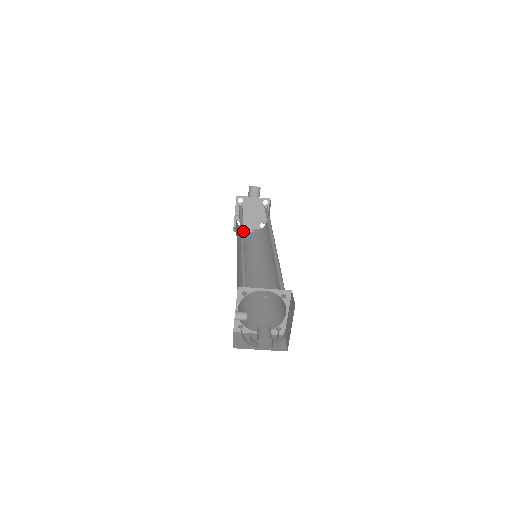
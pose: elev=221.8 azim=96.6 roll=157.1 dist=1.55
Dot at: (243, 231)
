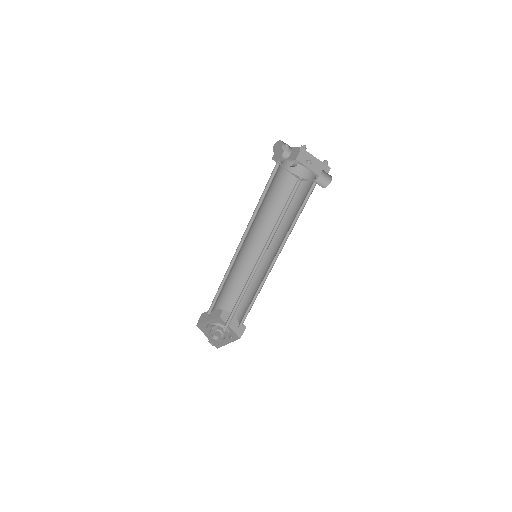
Dot at: (266, 247)
